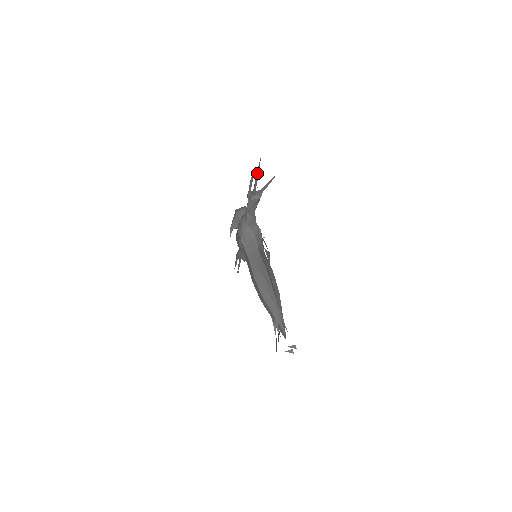
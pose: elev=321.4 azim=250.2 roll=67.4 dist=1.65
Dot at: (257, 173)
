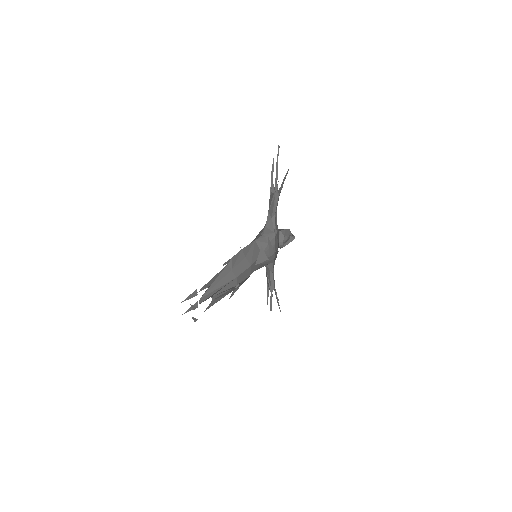
Dot at: (277, 161)
